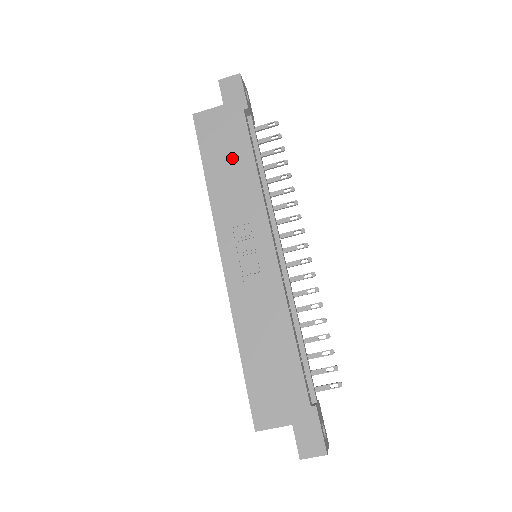
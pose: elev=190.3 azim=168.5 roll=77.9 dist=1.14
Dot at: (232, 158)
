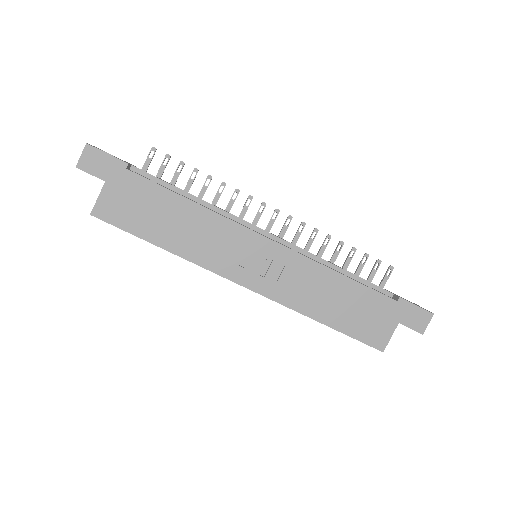
Dot at: (164, 213)
